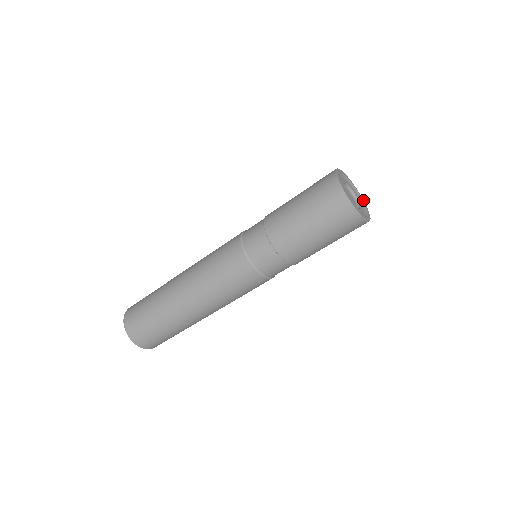
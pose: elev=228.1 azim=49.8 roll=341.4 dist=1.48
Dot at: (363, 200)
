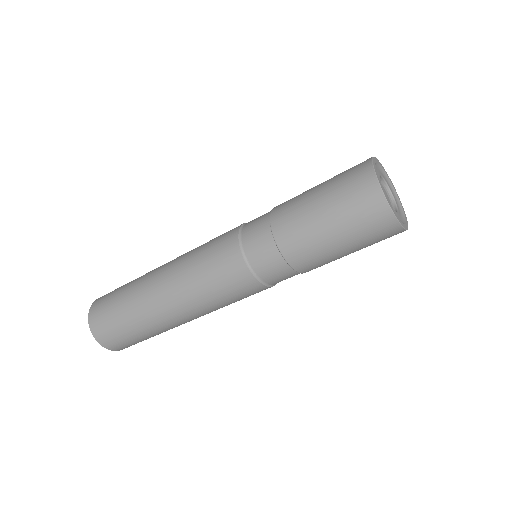
Dot at: (407, 221)
